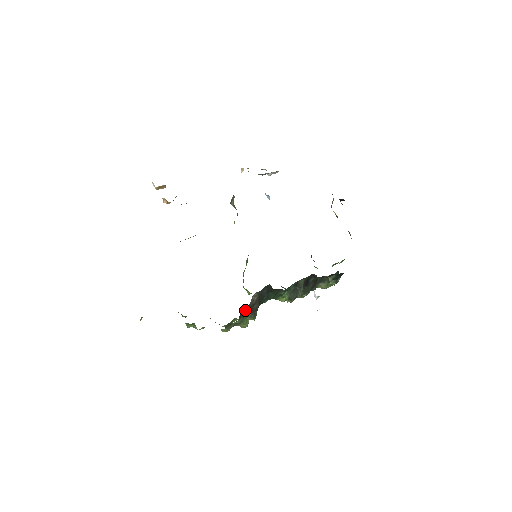
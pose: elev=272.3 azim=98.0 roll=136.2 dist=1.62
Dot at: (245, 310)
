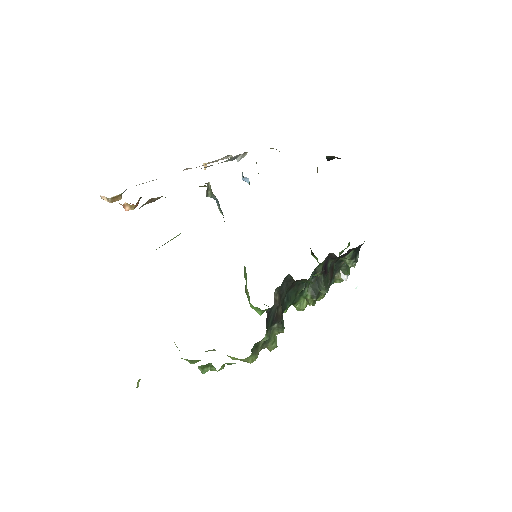
Dot at: (270, 317)
